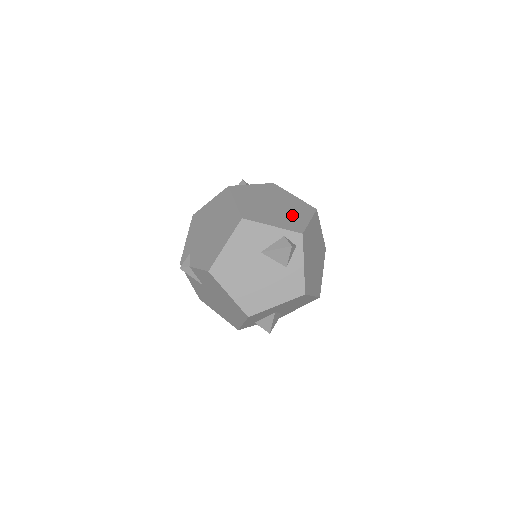
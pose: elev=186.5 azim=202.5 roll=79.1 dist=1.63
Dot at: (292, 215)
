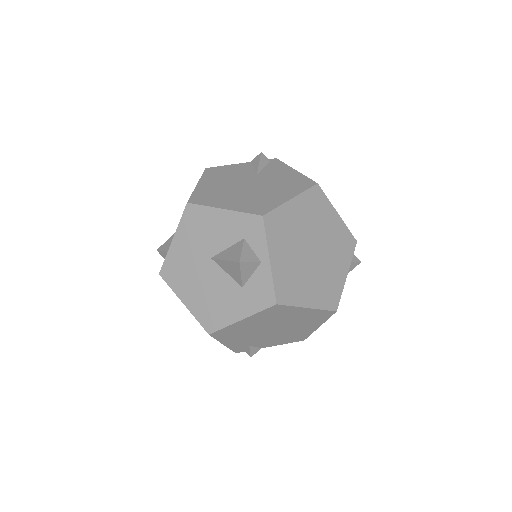
Dot at: (330, 234)
